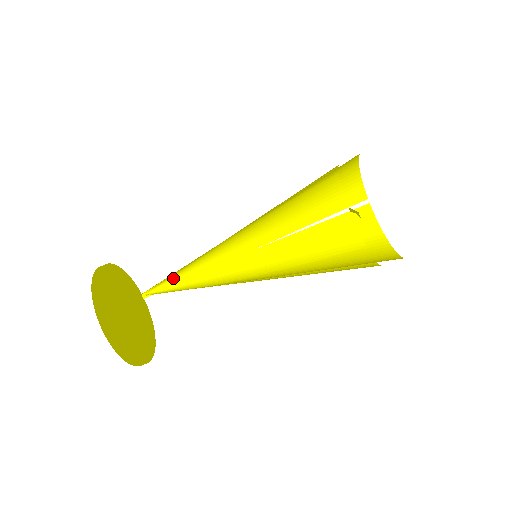
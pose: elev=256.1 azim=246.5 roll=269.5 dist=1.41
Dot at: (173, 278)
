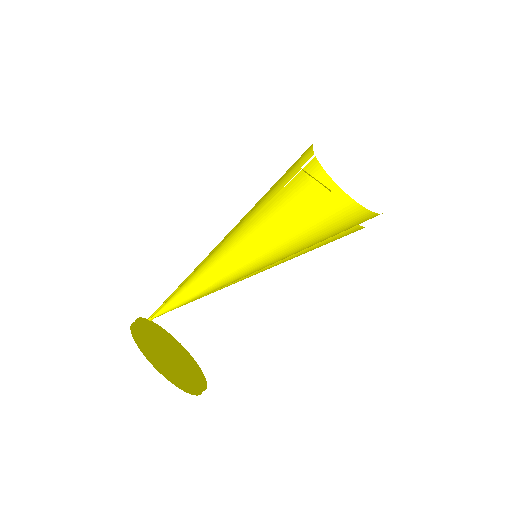
Dot at: (173, 294)
